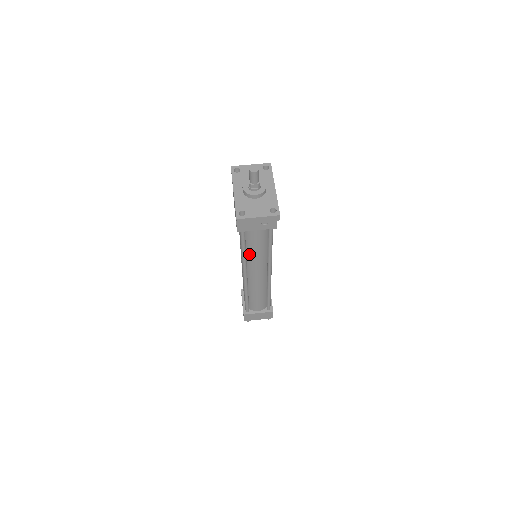
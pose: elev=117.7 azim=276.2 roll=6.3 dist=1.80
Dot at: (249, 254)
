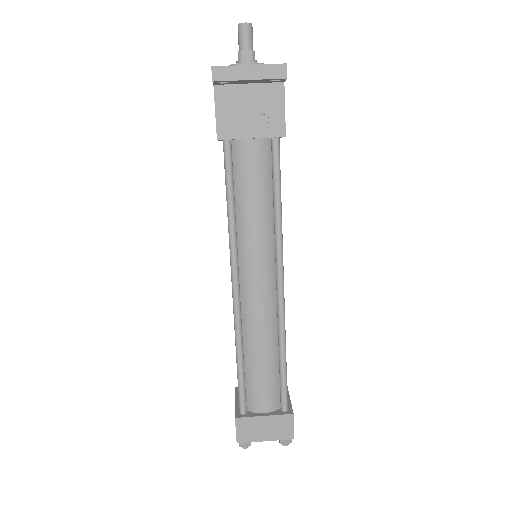
Dot at: (241, 221)
